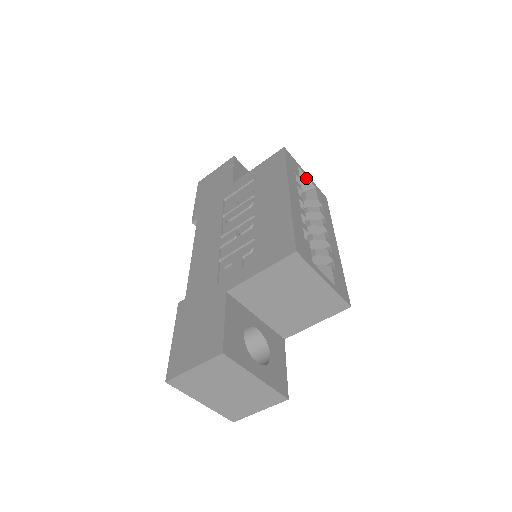
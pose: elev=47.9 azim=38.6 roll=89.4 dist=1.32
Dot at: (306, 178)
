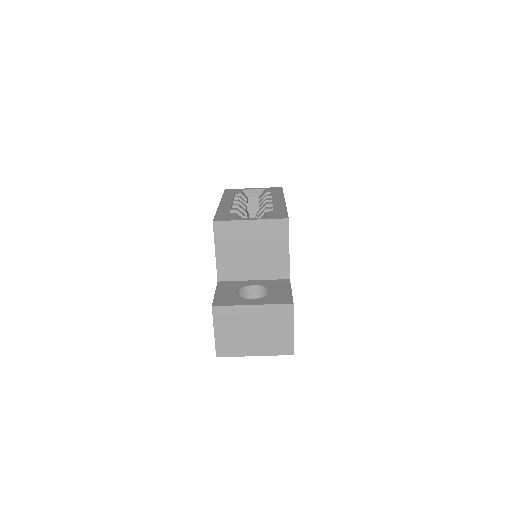
Dot at: (253, 190)
